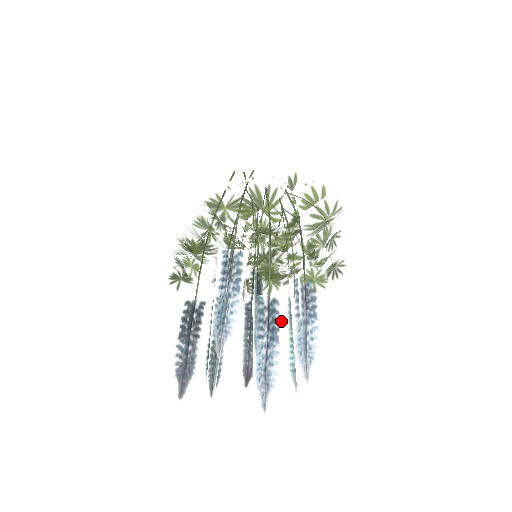
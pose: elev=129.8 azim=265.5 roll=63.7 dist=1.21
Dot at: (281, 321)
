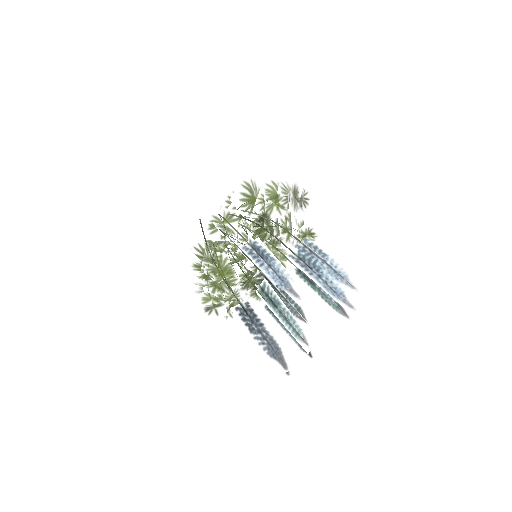
Dot at: occluded
